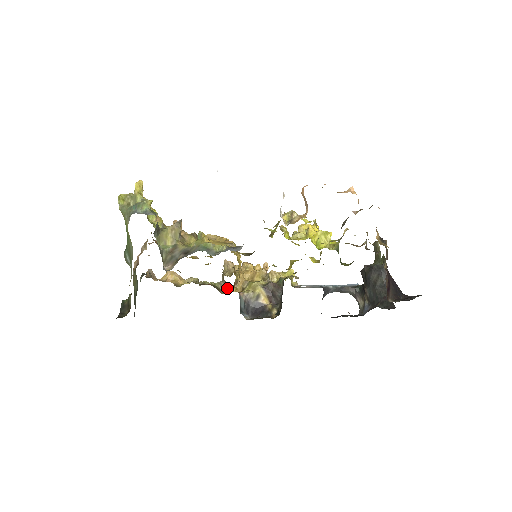
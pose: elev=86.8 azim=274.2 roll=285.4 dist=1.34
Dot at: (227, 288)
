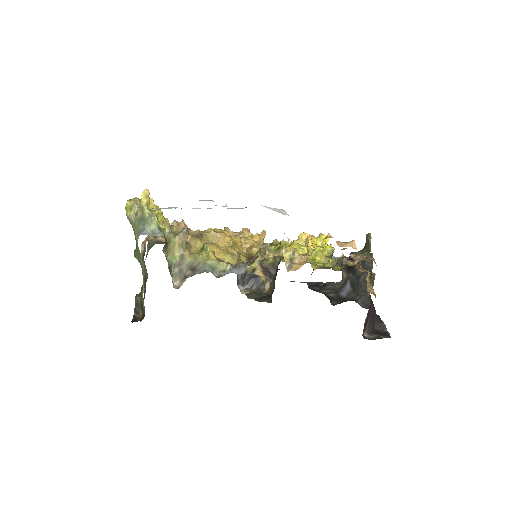
Dot at: occluded
